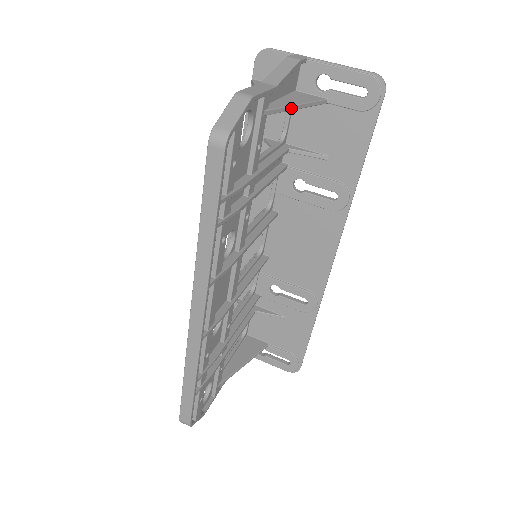
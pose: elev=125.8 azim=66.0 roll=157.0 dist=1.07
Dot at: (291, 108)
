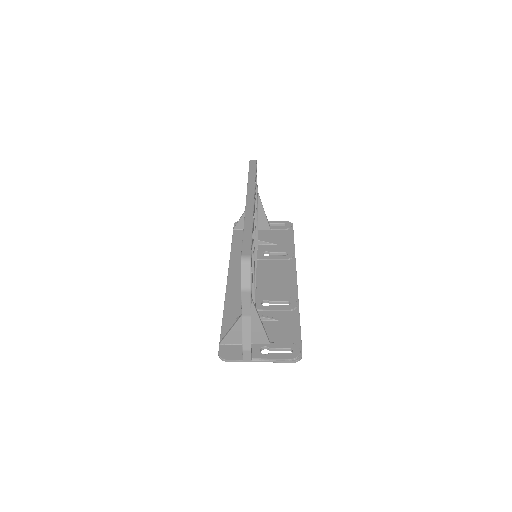
Dot at: (262, 205)
